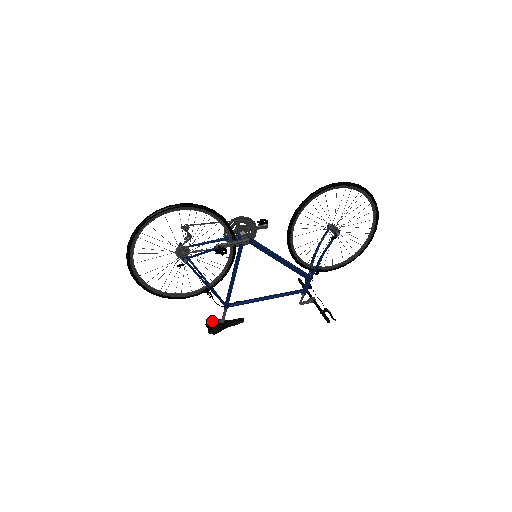
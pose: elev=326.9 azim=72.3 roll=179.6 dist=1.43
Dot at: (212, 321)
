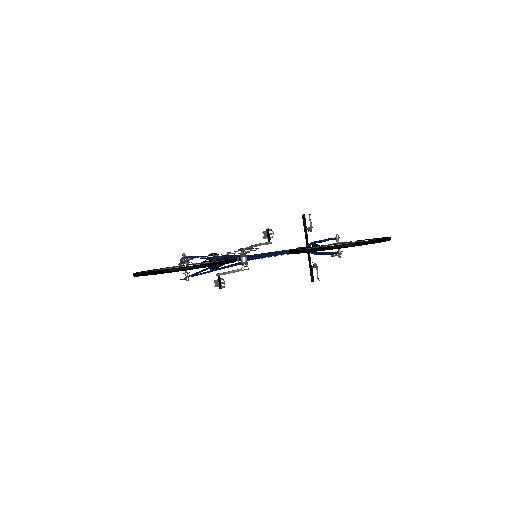
Dot at: occluded
